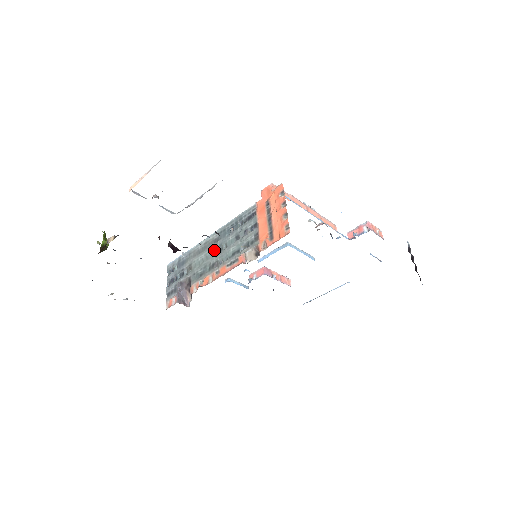
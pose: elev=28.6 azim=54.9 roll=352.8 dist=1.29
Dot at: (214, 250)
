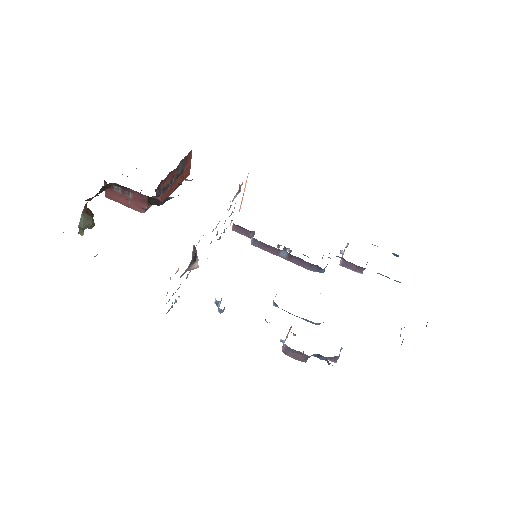
Dot at: occluded
